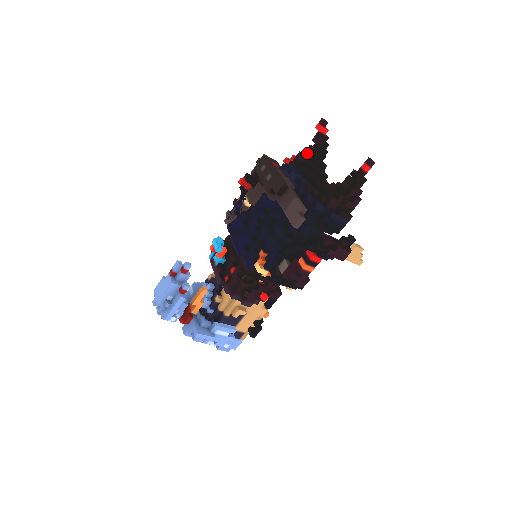
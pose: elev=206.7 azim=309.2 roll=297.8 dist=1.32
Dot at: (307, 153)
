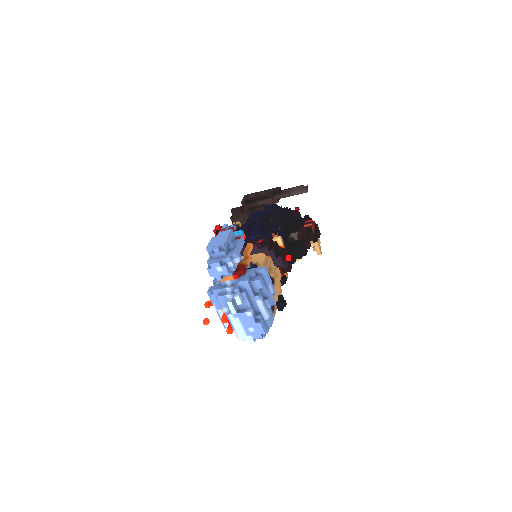
Dot at: occluded
